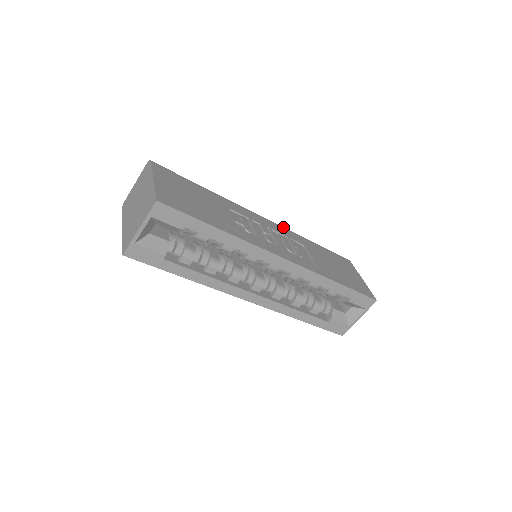
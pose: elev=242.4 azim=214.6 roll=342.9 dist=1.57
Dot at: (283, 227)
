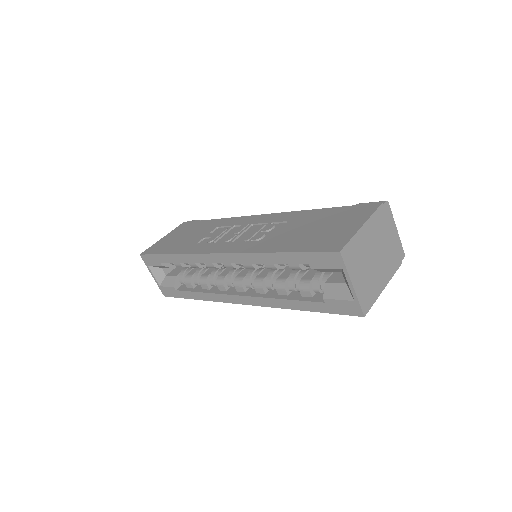
Dot at: (281, 212)
